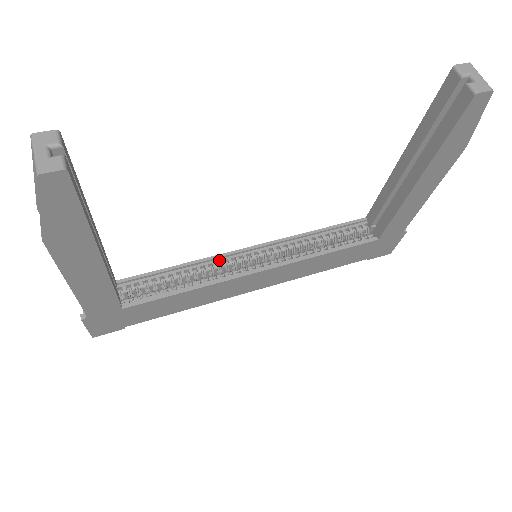
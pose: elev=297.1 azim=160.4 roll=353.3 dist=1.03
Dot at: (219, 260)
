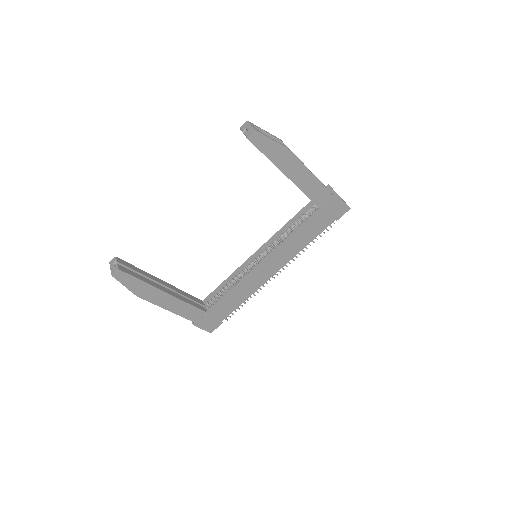
Dot at: (243, 267)
